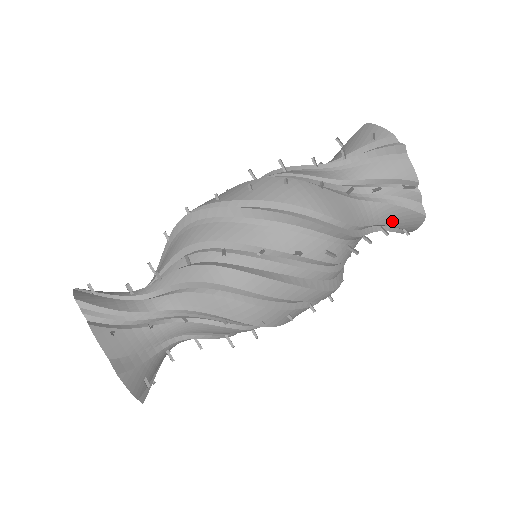
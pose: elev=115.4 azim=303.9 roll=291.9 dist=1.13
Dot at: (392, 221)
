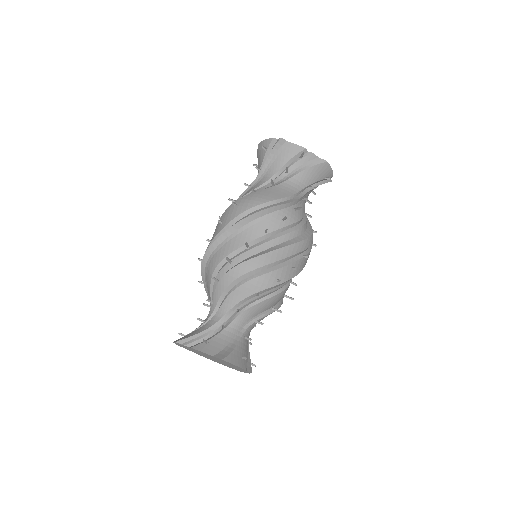
Dot at: (312, 179)
